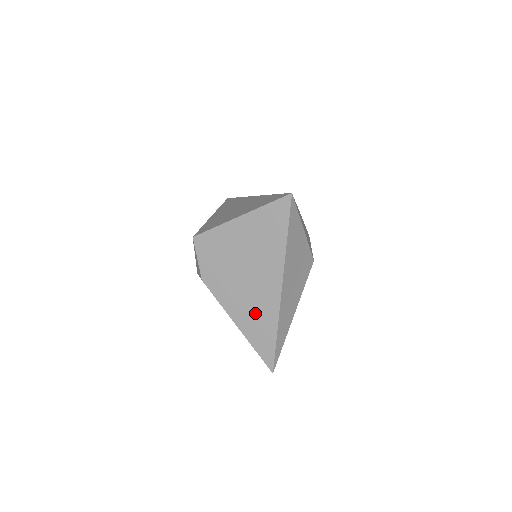
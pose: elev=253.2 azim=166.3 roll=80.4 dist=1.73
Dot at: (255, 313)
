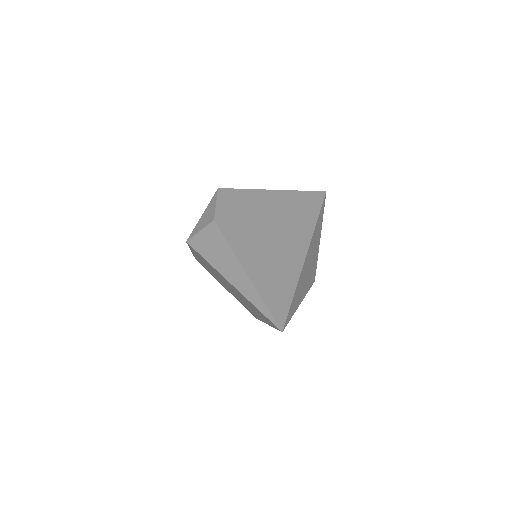
Dot at: (272, 262)
